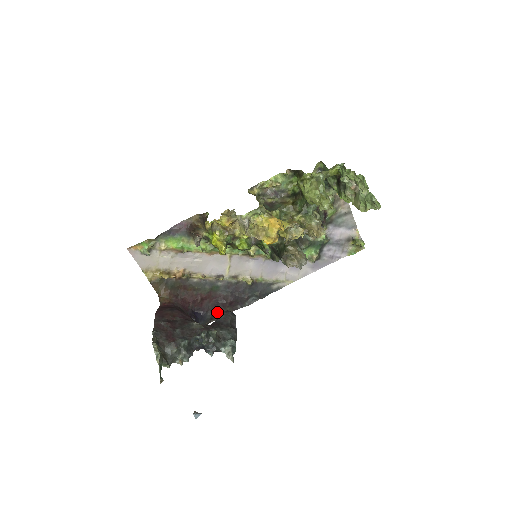
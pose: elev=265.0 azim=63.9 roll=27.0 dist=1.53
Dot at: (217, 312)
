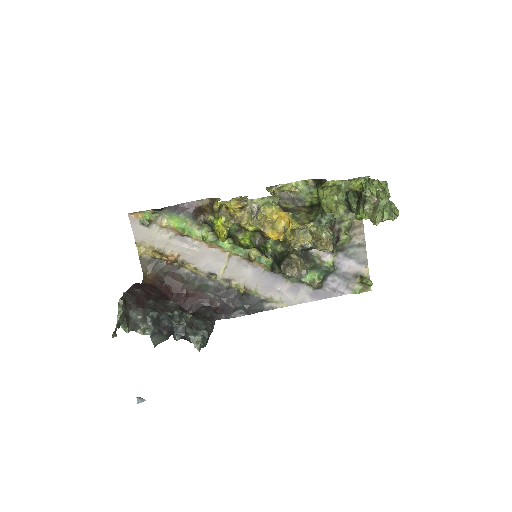
Dot at: occluded
